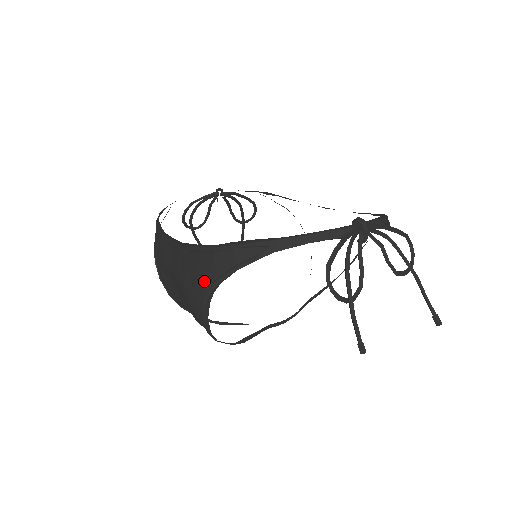
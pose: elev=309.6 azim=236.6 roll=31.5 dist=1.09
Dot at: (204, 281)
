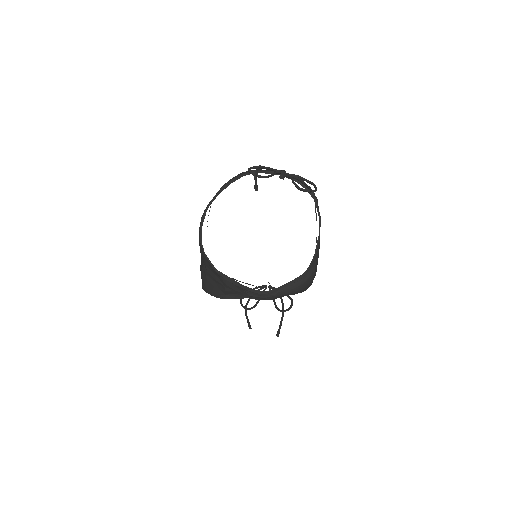
Dot at: occluded
